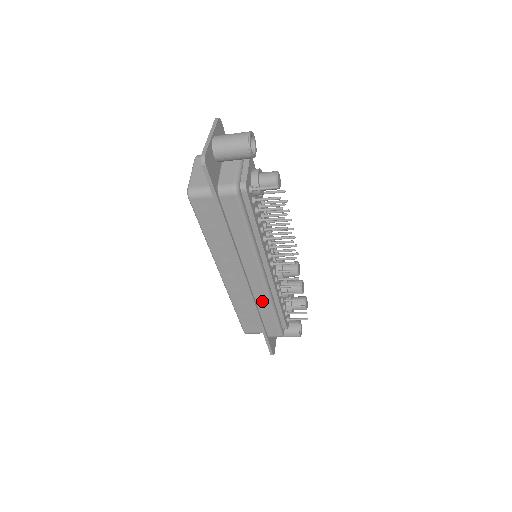
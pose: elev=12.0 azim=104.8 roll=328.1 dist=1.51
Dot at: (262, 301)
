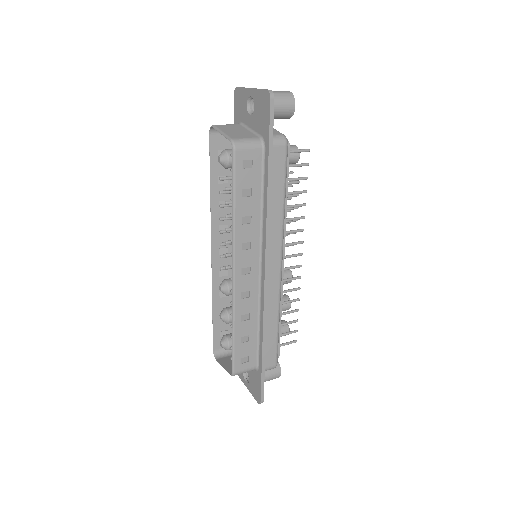
Dot at: (271, 307)
